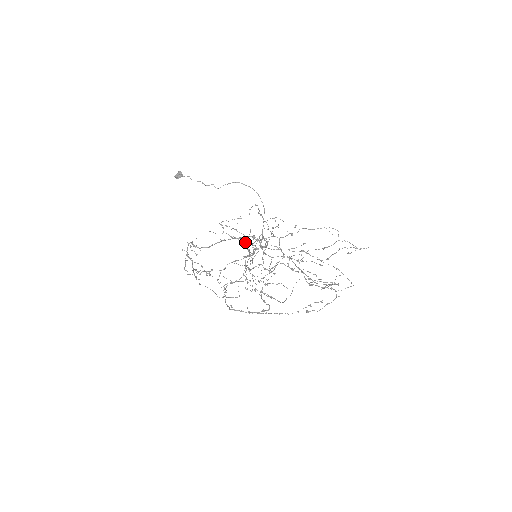
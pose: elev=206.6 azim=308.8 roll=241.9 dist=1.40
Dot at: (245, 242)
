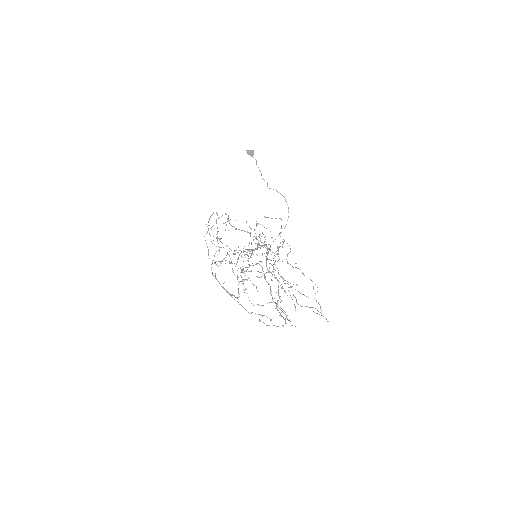
Dot at: (255, 238)
